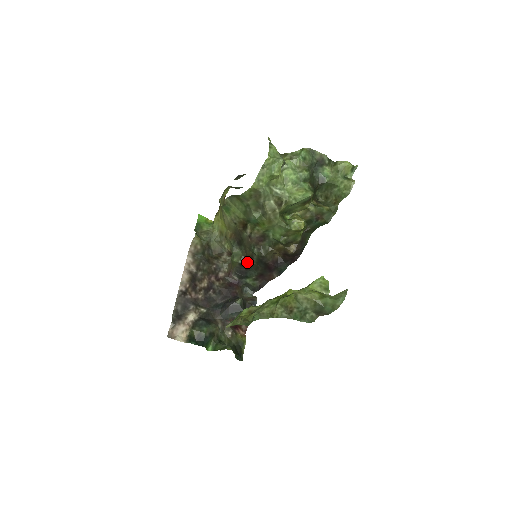
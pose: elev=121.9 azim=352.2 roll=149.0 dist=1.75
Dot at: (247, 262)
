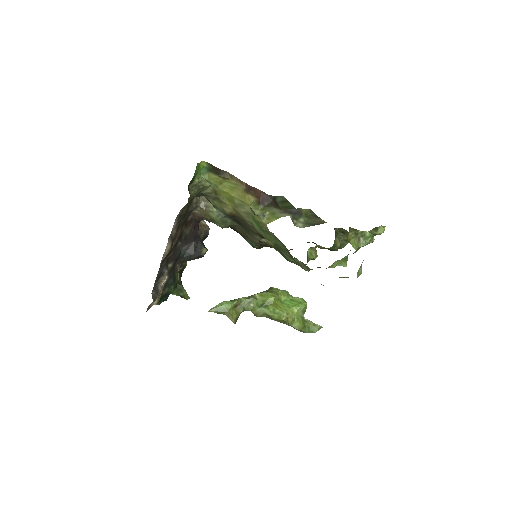
Dot at: occluded
